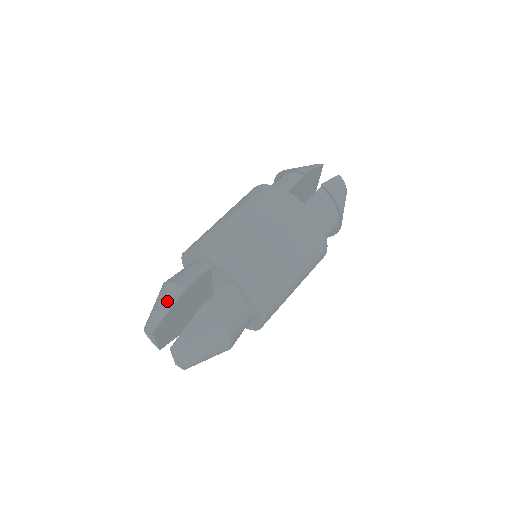
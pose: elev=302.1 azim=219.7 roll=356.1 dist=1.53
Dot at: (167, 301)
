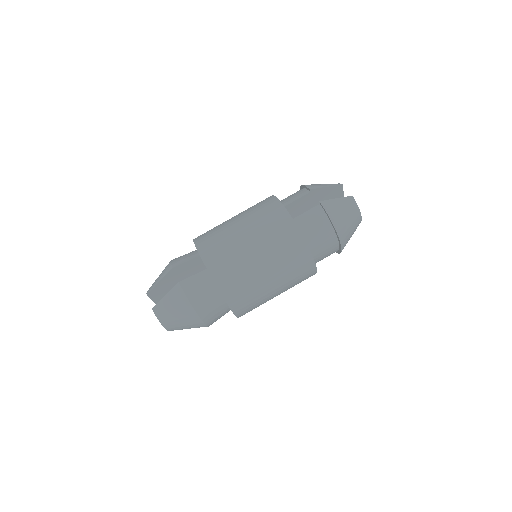
Dot at: (162, 274)
